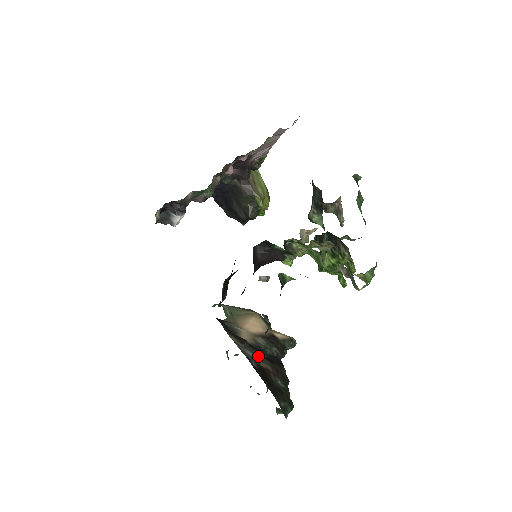
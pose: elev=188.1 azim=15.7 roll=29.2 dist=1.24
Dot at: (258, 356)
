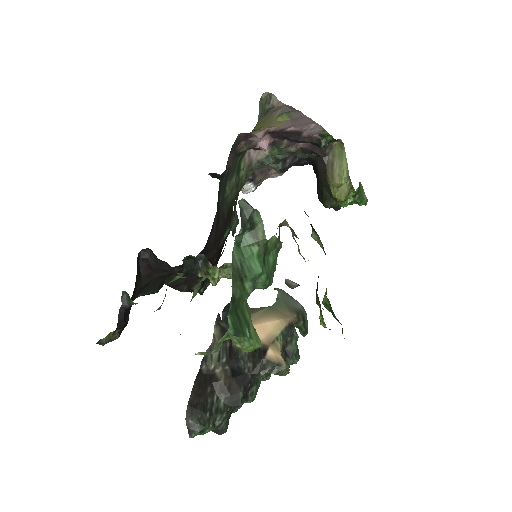
Dot at: (221, 362)
